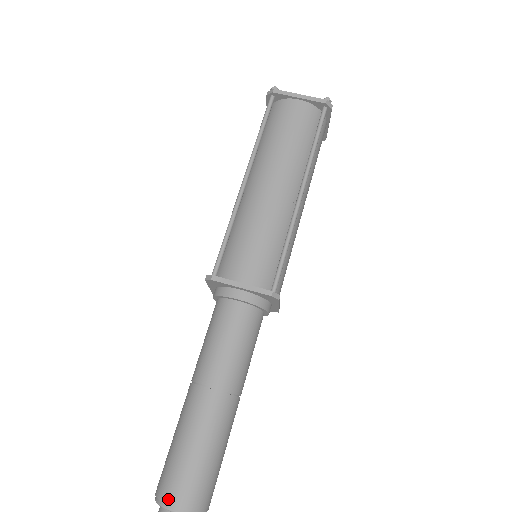
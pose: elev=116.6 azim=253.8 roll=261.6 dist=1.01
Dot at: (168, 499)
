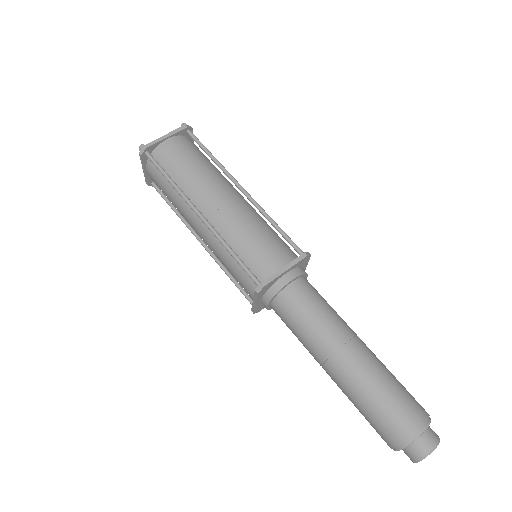
Dot at: (410, 431)
